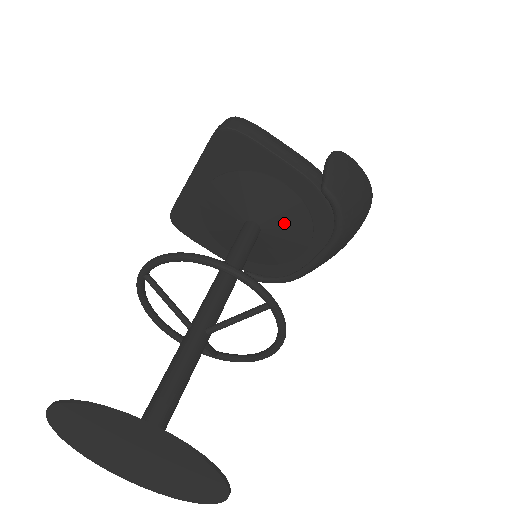
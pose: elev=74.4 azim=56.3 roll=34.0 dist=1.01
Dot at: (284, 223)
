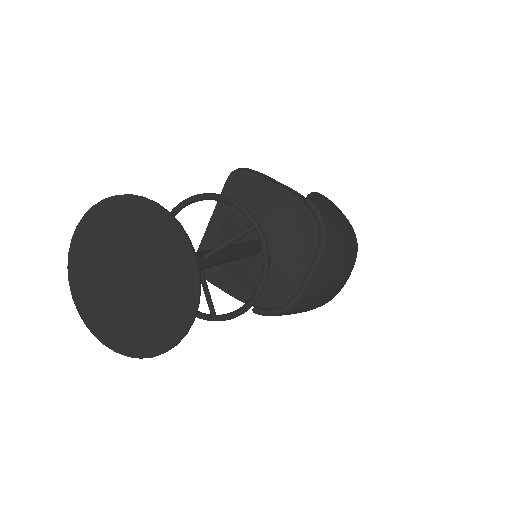
Dot at: (280, 238)
